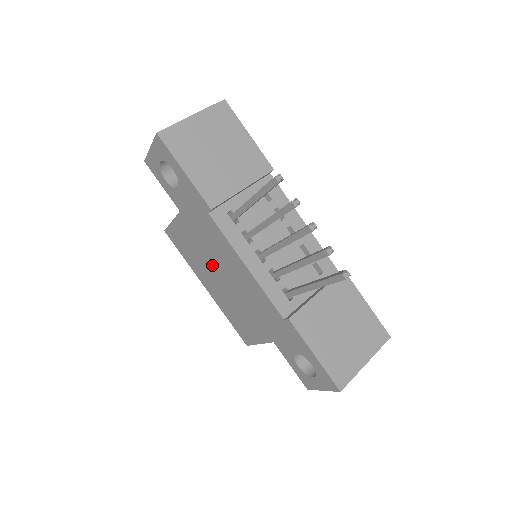
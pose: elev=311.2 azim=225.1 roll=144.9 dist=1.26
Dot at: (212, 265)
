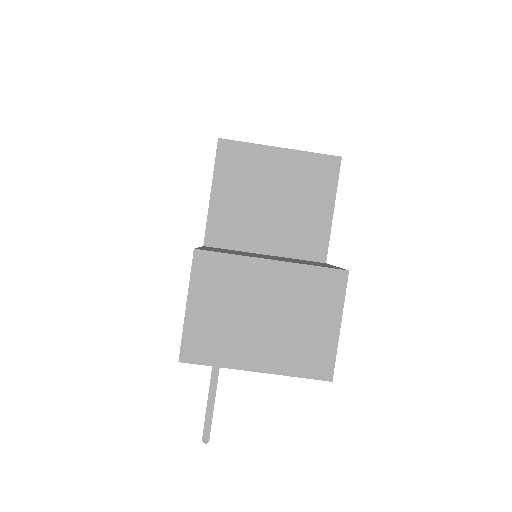
Dot at: occluded
